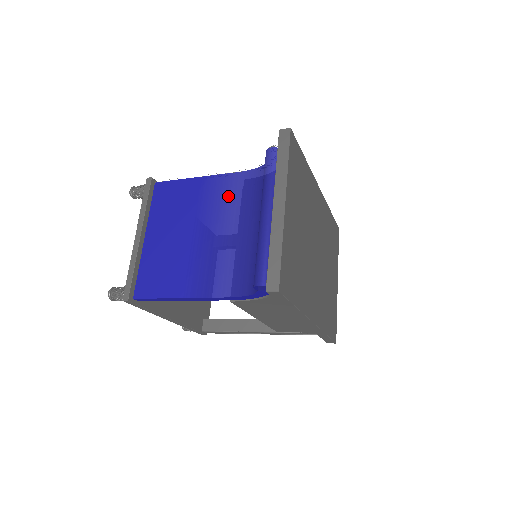
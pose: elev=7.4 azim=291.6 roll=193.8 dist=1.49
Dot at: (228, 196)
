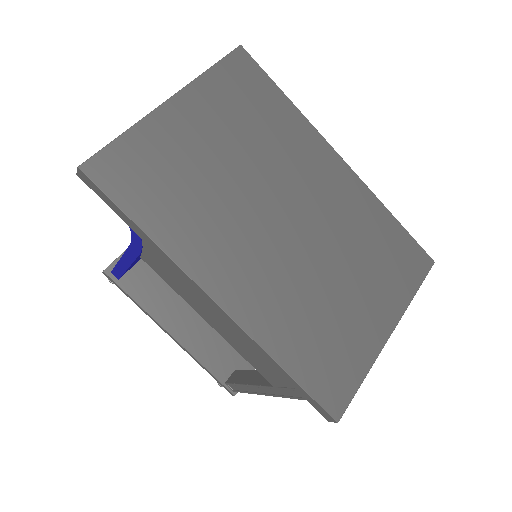
Dot at: occluded
